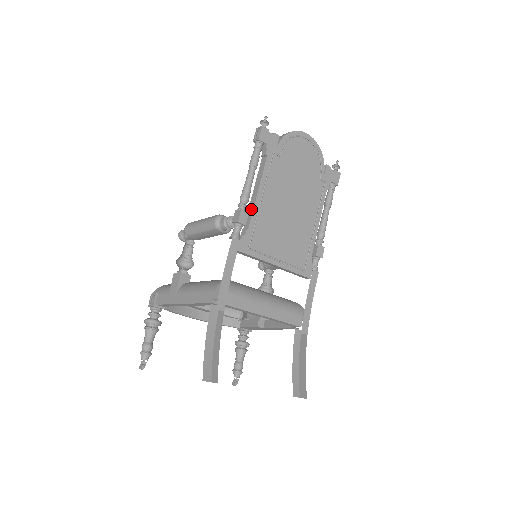
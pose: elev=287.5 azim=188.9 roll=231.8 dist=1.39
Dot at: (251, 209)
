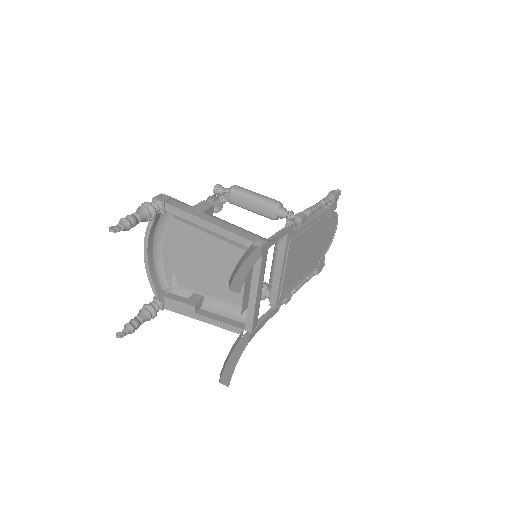
Dot at: (305, 223)
